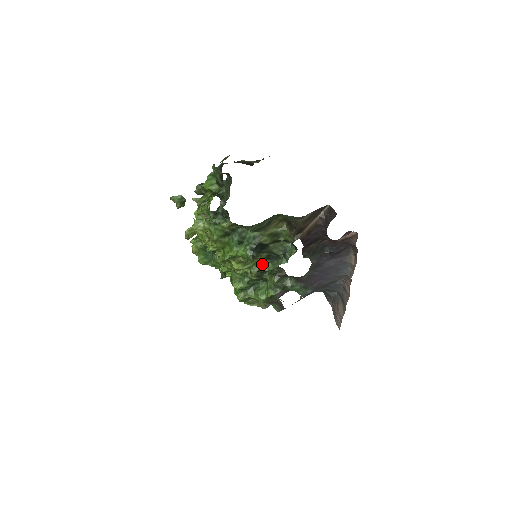
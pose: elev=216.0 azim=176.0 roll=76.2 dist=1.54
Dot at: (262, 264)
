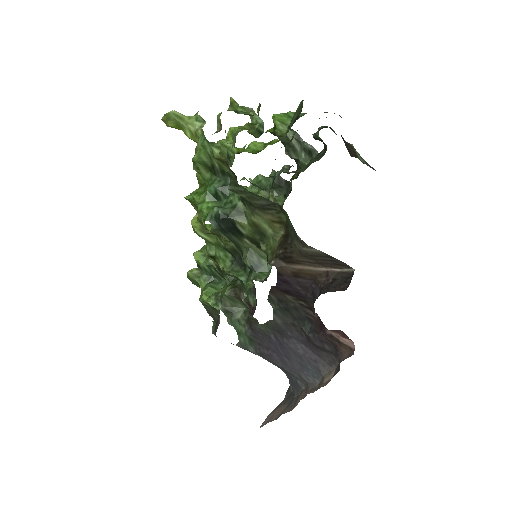
Dot at: (222, 253)
